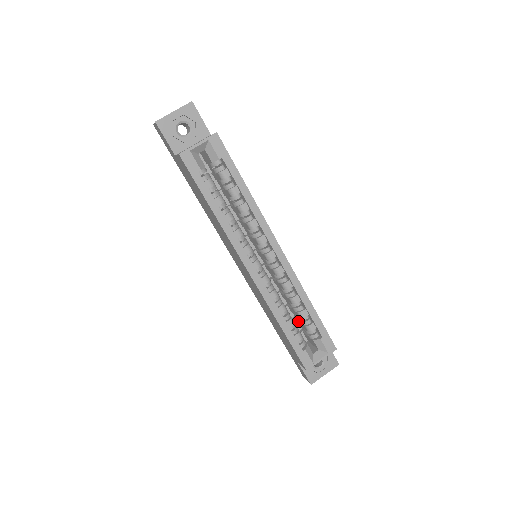
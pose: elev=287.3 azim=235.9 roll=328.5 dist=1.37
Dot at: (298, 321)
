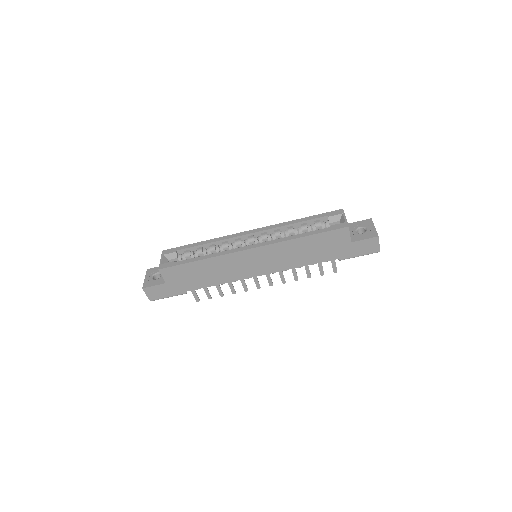
Dot at: occluded
